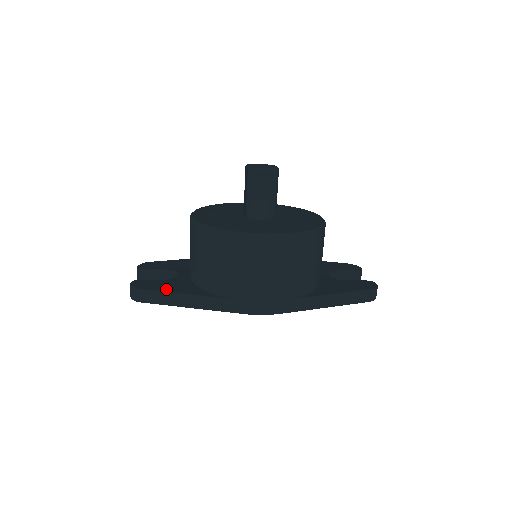
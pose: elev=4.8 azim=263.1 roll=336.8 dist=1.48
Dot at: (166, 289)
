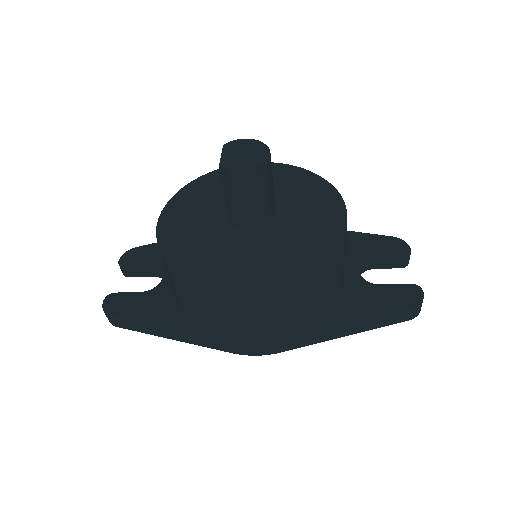
Dot at: (141, 316)
